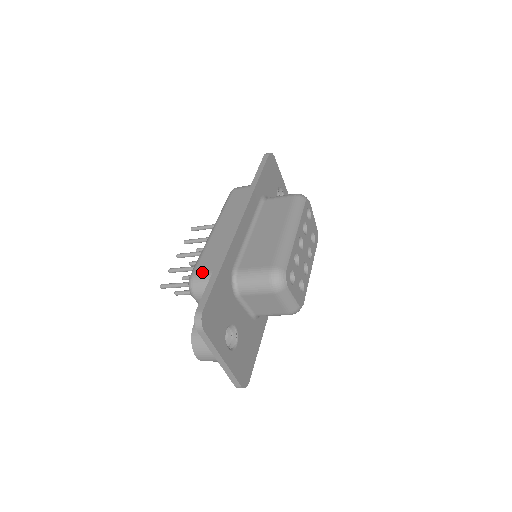
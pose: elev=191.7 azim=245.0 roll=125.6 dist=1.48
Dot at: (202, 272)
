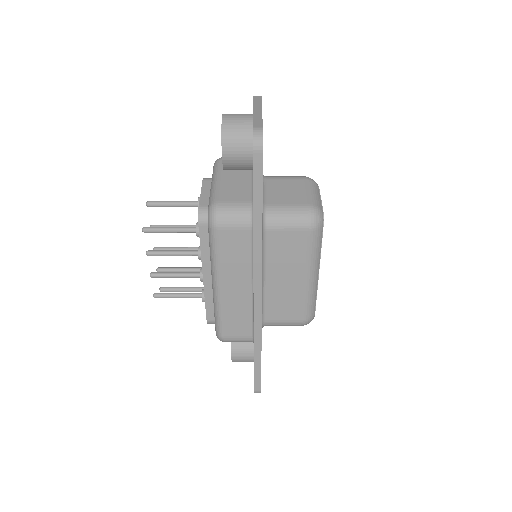
Dot at: occluded
